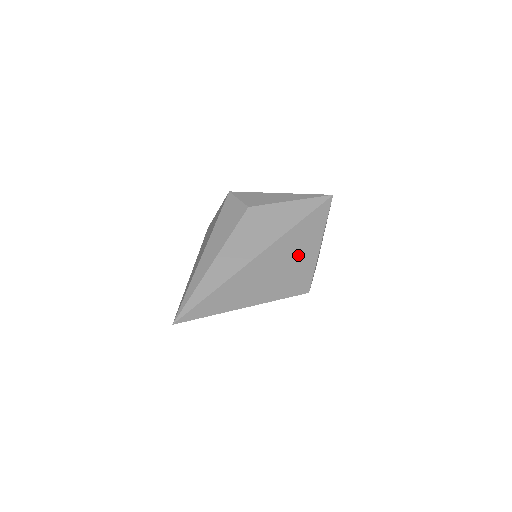
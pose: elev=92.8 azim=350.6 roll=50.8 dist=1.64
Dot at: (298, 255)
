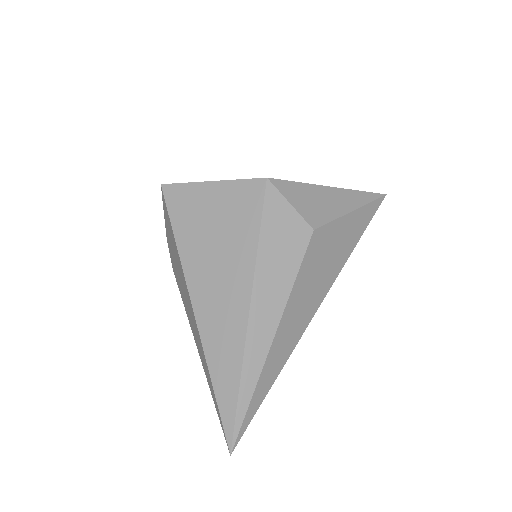
Dot at: occluded
